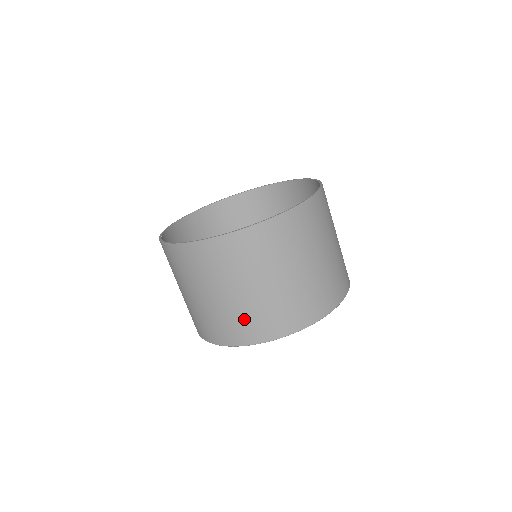
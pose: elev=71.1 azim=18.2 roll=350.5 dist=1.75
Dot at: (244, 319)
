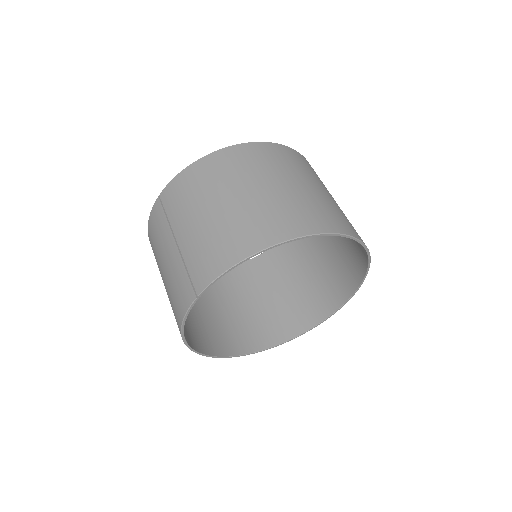
Dot at: (299, 207)
